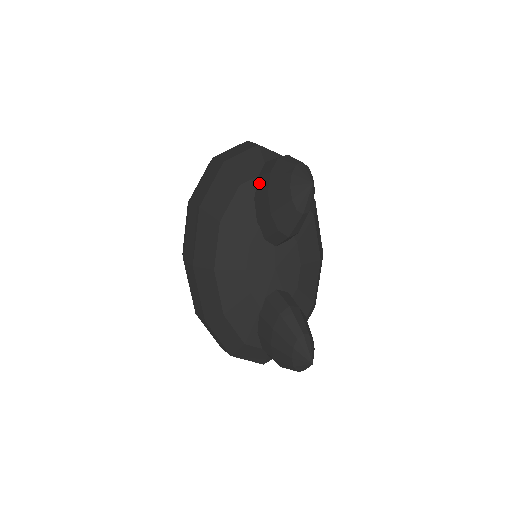
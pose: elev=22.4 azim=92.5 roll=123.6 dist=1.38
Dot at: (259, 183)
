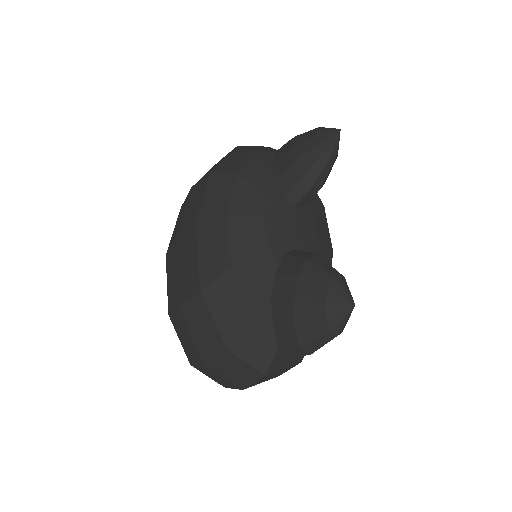
Dot at: (277, 153)
